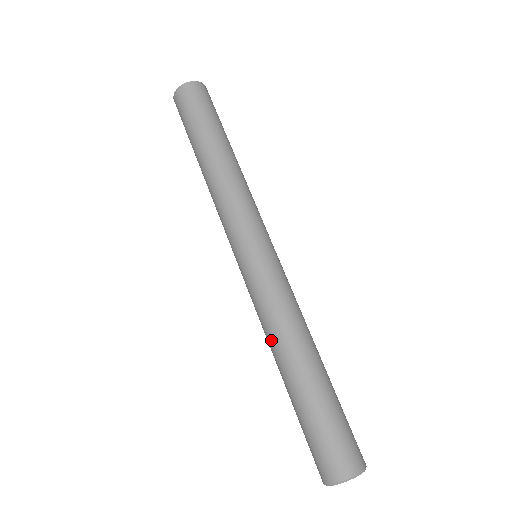
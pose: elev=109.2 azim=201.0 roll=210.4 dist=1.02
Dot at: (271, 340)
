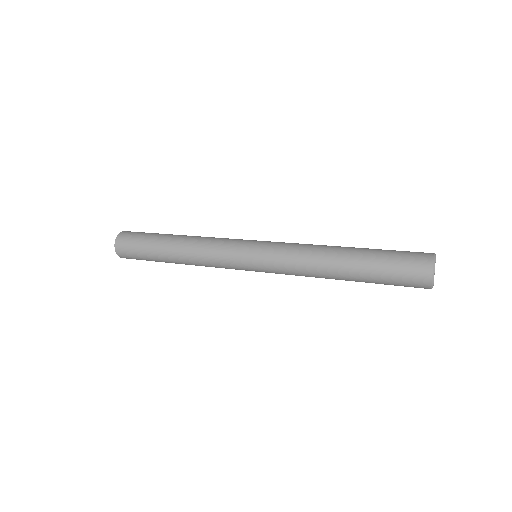
Dot at: (316, 268)
